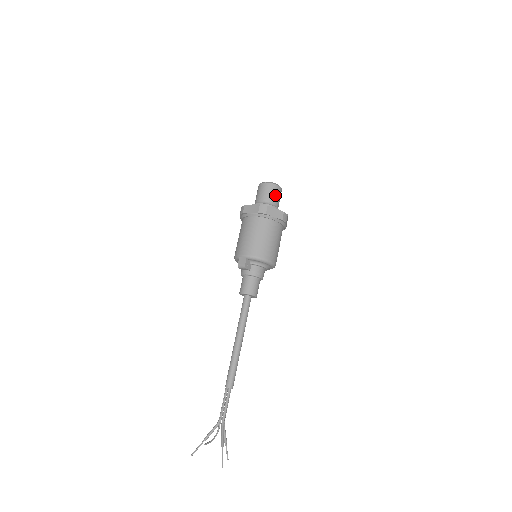
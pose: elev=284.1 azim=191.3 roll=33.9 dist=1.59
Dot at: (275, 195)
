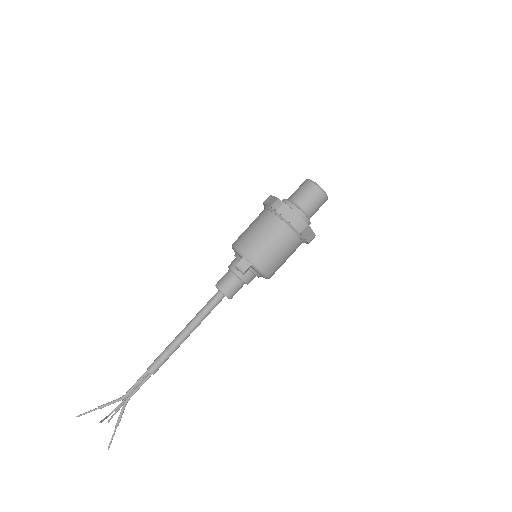
Dot at: (318, 207)
